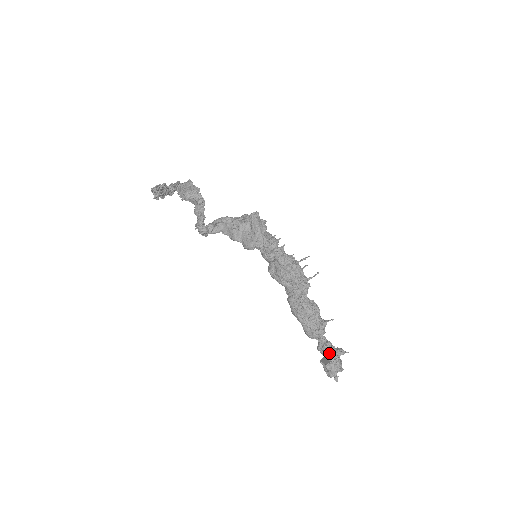
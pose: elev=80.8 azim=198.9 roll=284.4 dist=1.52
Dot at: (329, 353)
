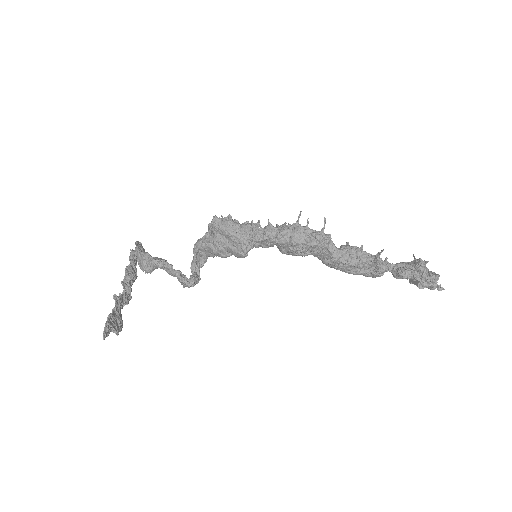
Dot at: (410, 275)
